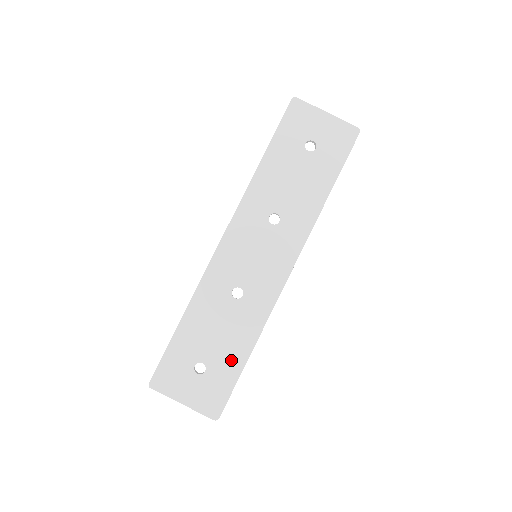
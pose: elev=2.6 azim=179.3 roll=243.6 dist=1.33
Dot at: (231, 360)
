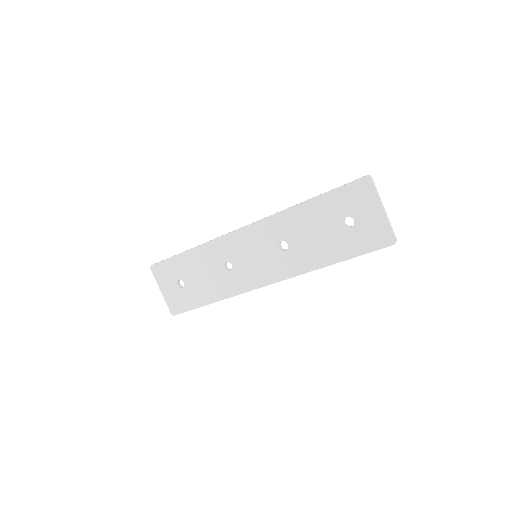
Dot at: (199, 296)
